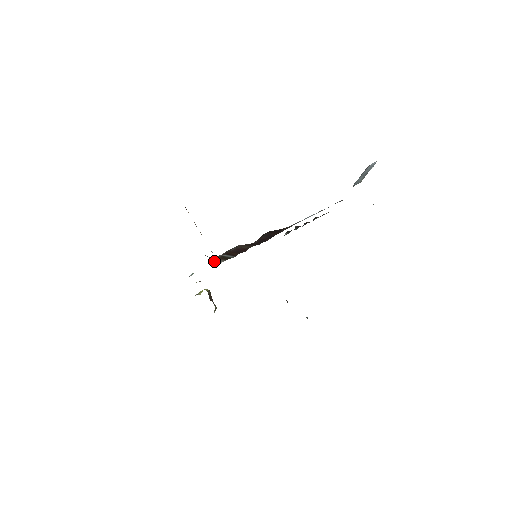
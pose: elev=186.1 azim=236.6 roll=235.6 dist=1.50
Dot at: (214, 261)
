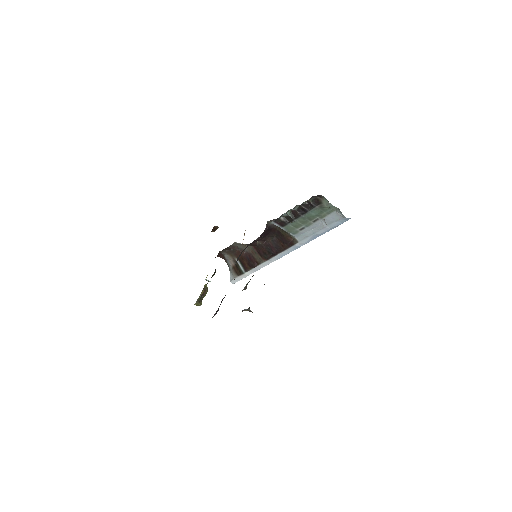
Dot at: (231, 277)
